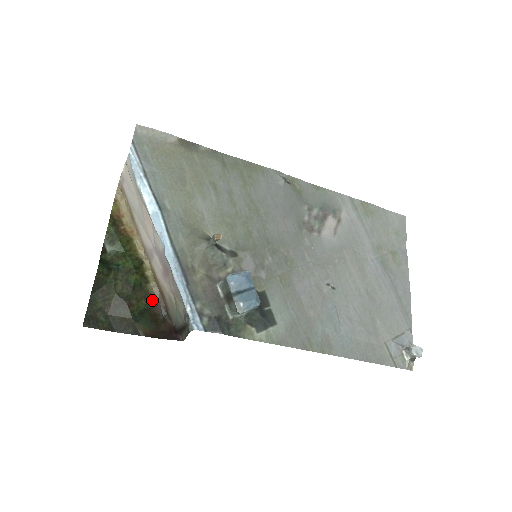
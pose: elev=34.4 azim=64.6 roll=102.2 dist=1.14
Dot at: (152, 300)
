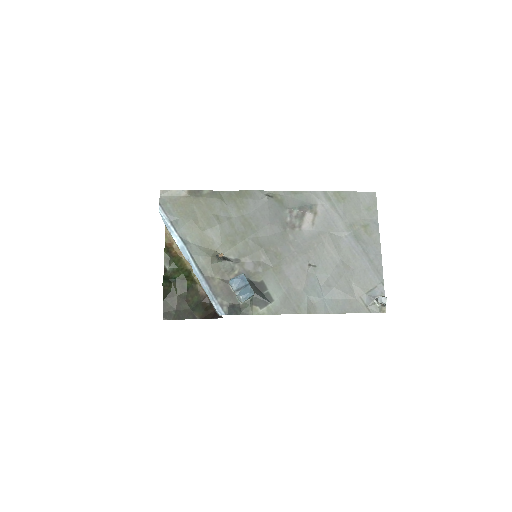
Dot at: (201, 295)
